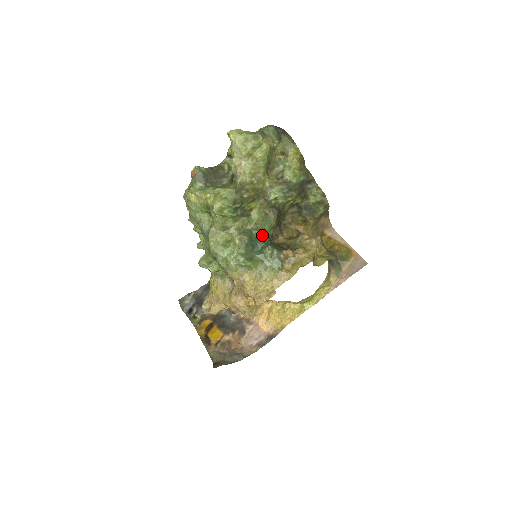
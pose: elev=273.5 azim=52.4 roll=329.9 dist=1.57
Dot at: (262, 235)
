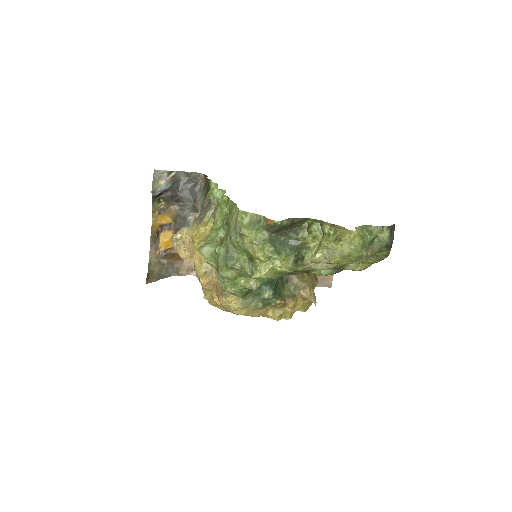
Dot at: occluded
